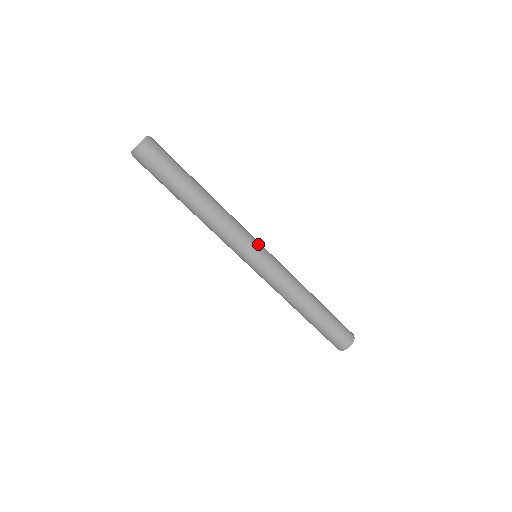
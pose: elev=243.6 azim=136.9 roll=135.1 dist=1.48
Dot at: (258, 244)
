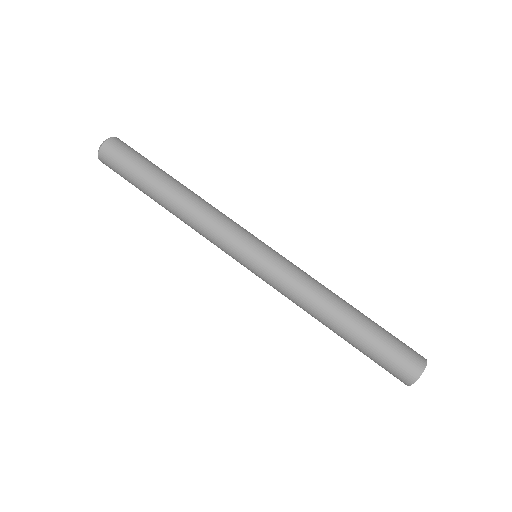
Dot at: occluded
